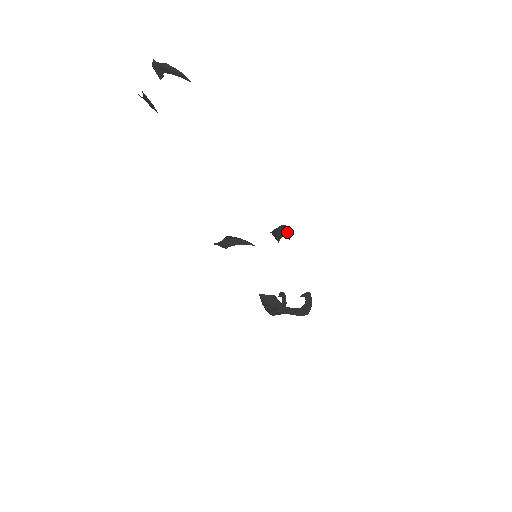
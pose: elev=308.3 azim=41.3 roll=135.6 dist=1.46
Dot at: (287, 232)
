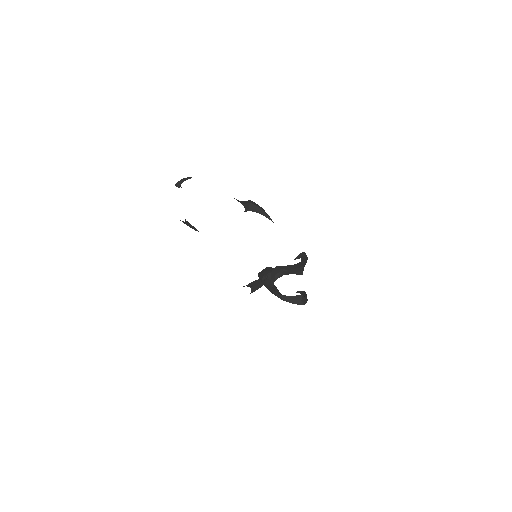
Dot at: (257, 206)
